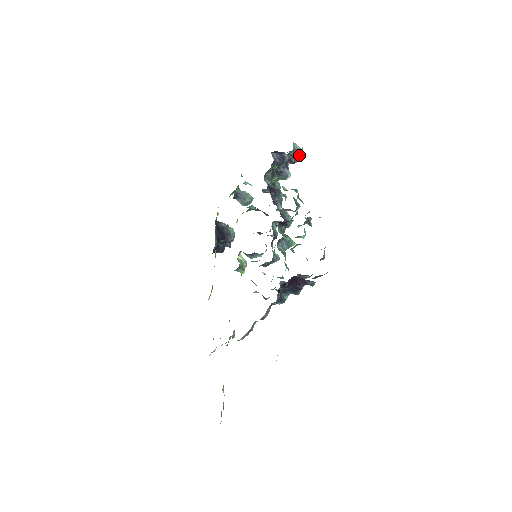
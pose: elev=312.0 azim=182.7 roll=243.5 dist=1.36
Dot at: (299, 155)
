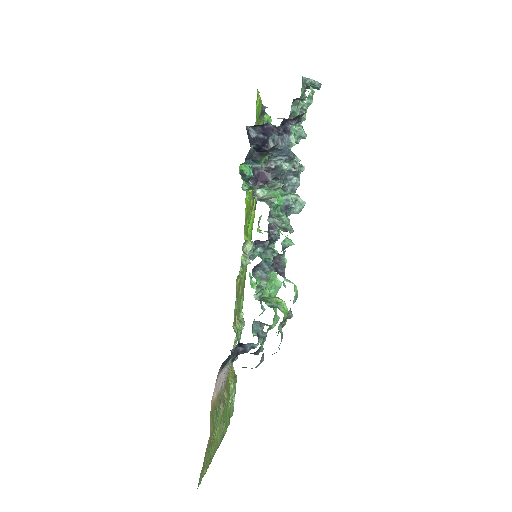
Dot at: (301, 113)
